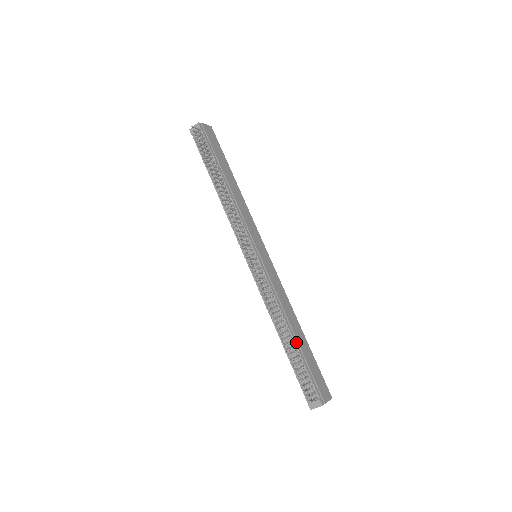
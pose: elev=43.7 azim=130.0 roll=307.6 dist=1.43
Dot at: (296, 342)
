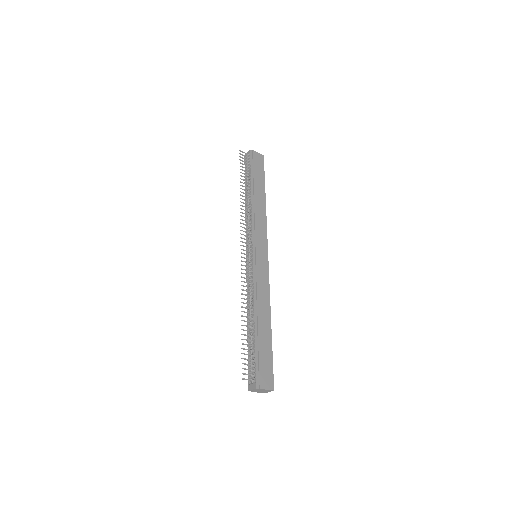
Dot at: (256, 330)
